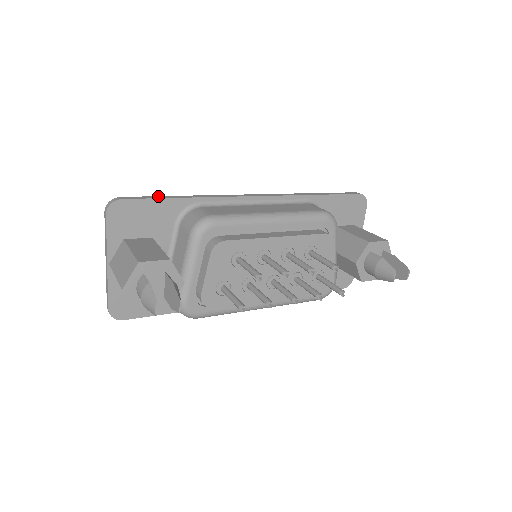
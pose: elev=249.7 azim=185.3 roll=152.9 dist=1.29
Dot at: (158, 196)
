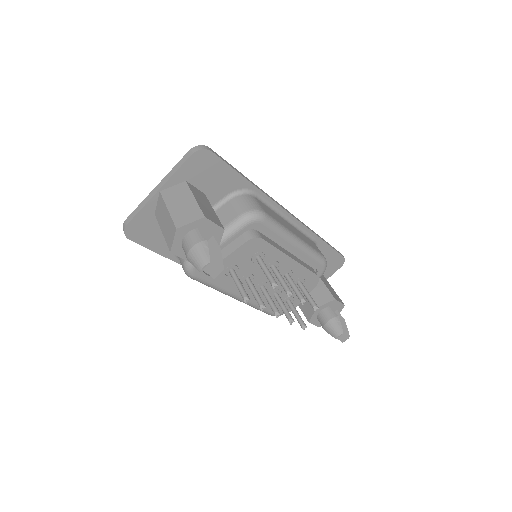
Dot at: occluded
